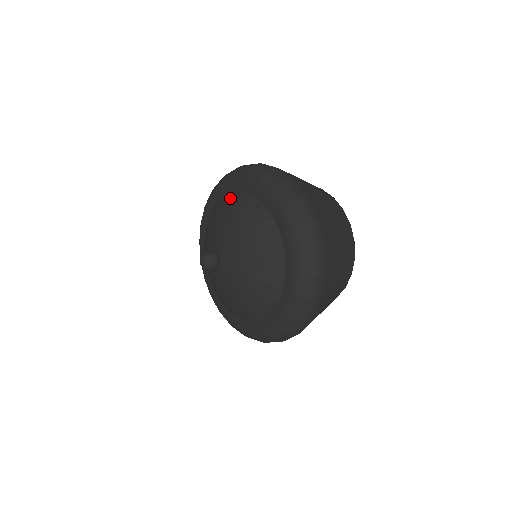
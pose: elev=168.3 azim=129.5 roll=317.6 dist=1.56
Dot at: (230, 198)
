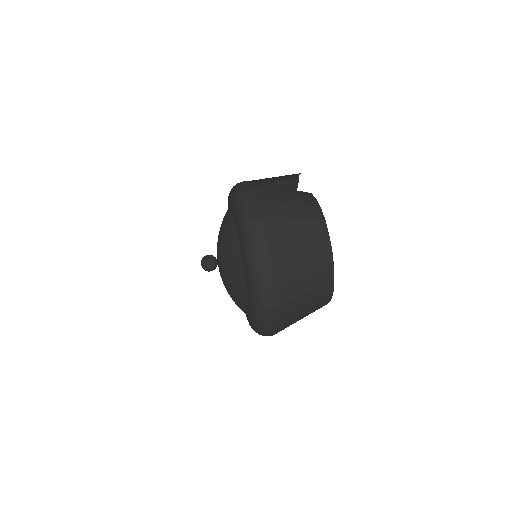
Dot at: (239, 269)
